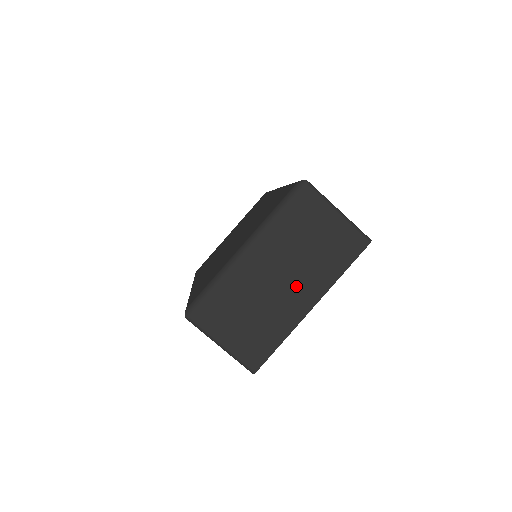
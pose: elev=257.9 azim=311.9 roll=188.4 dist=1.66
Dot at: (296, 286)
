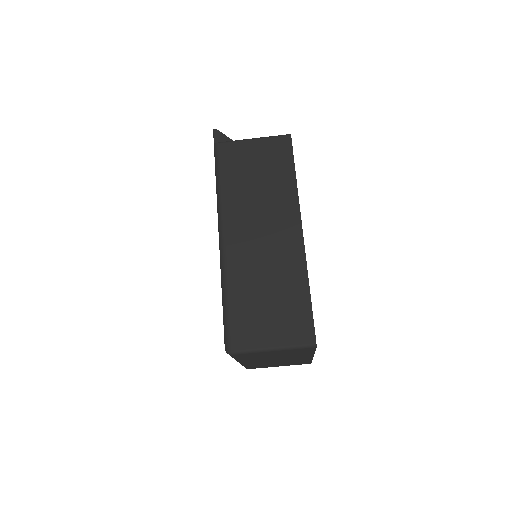
Dot at: (290, 358)
